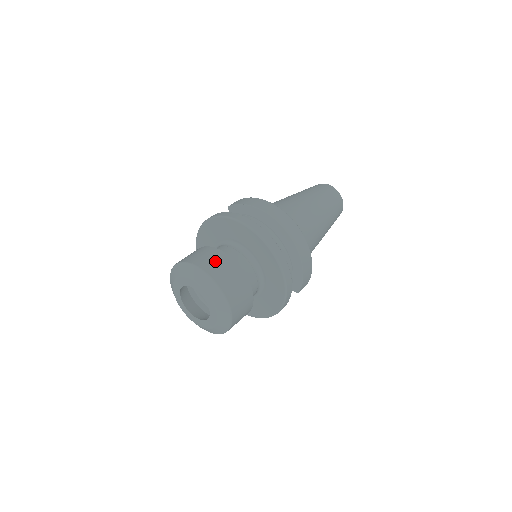
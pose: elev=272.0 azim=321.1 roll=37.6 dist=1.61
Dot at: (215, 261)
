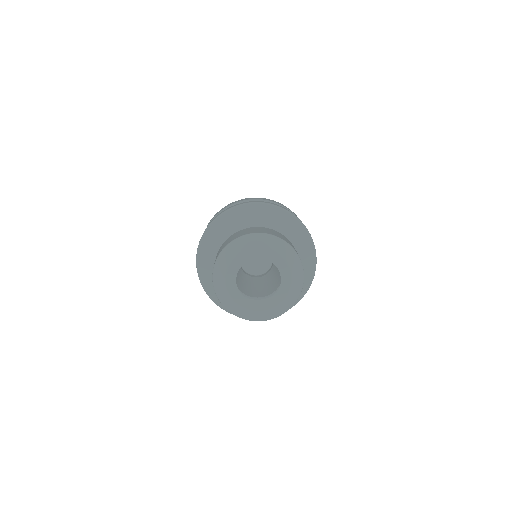
Dot at: (250, 230)
